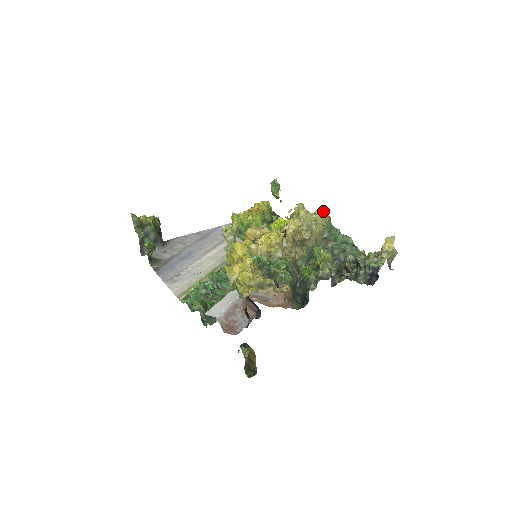
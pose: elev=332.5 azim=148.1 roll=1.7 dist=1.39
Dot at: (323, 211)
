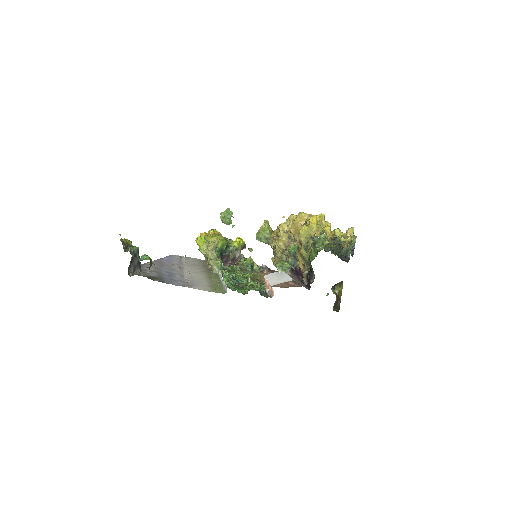
Dot at: occluded
